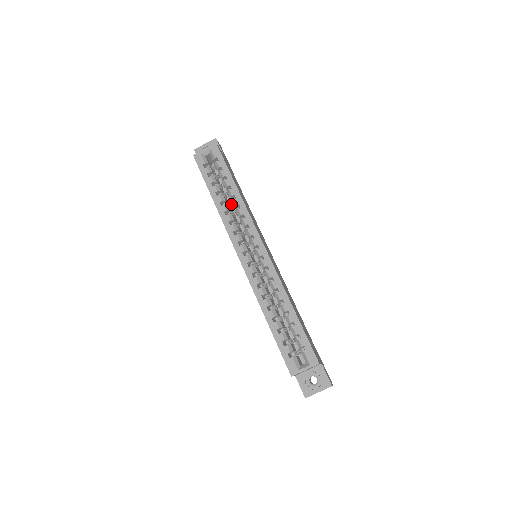
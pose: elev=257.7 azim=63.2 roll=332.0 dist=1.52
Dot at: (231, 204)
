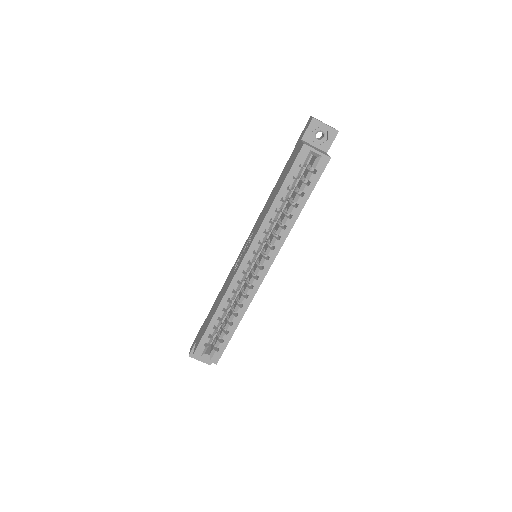
Dot at: occluded
